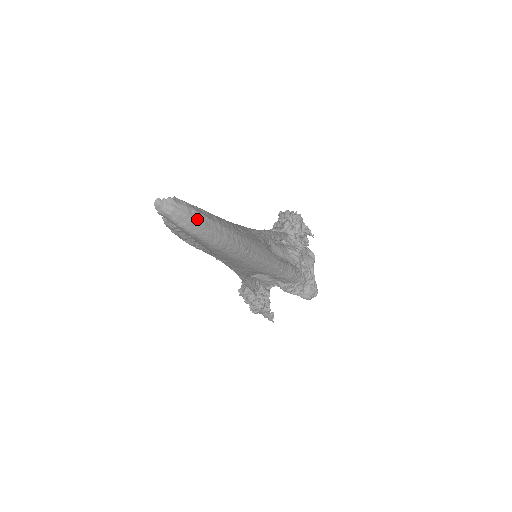
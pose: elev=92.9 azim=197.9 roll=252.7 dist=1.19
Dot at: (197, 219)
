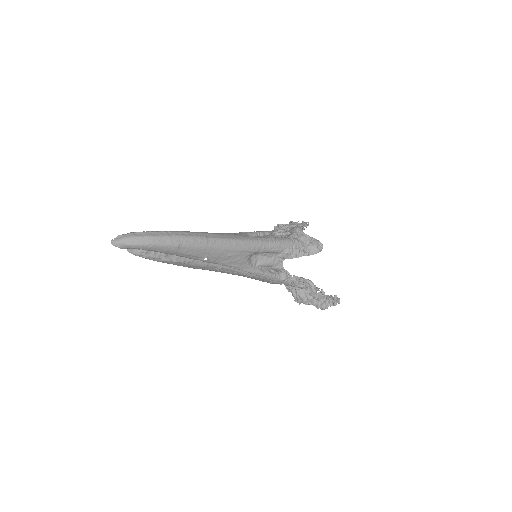
Dot at: (142, 235)
